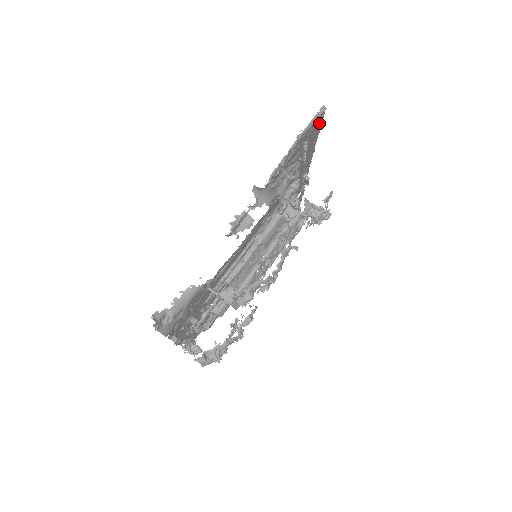
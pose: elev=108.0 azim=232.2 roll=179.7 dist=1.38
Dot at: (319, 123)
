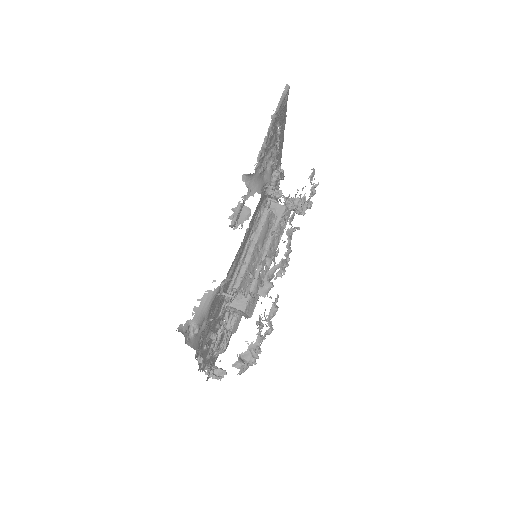
Dot at: (285, 104)
